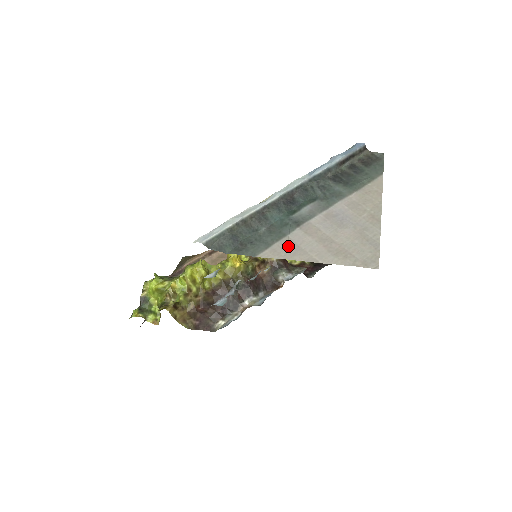
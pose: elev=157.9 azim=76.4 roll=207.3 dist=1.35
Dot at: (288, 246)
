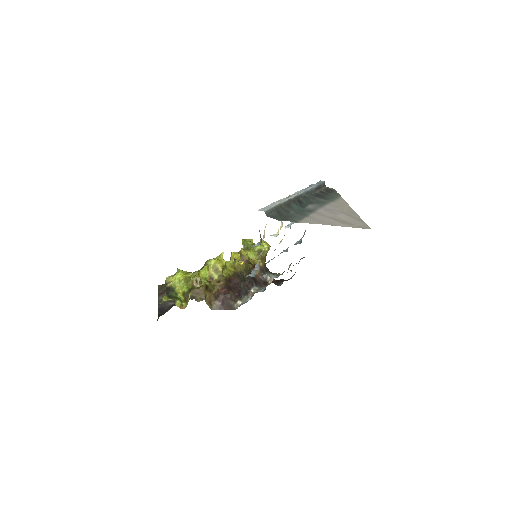
Dot at: (314, 219)
